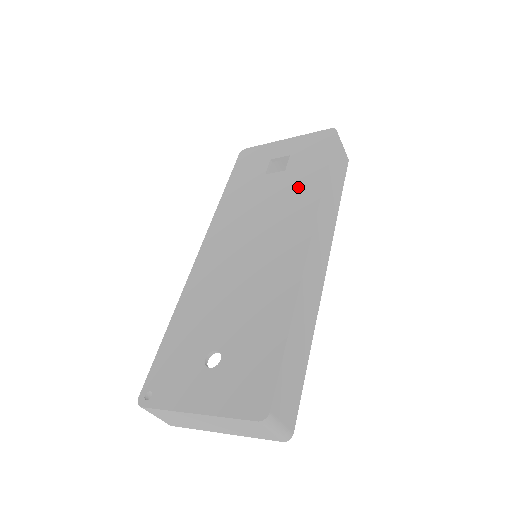
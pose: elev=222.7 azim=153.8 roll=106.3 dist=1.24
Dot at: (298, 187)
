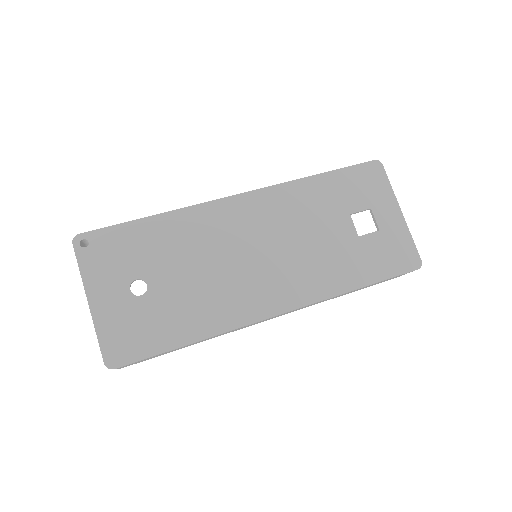
Dot at: (339, 265)
